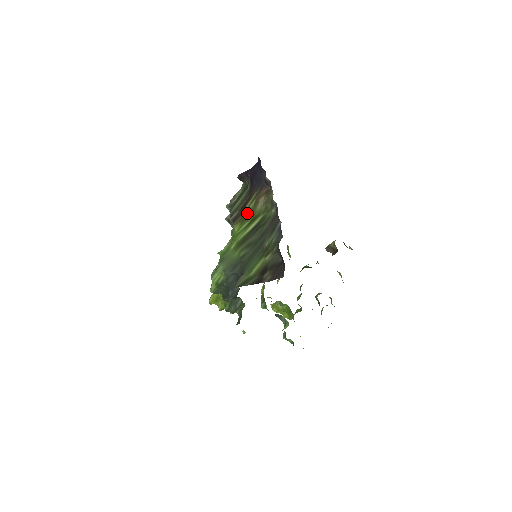
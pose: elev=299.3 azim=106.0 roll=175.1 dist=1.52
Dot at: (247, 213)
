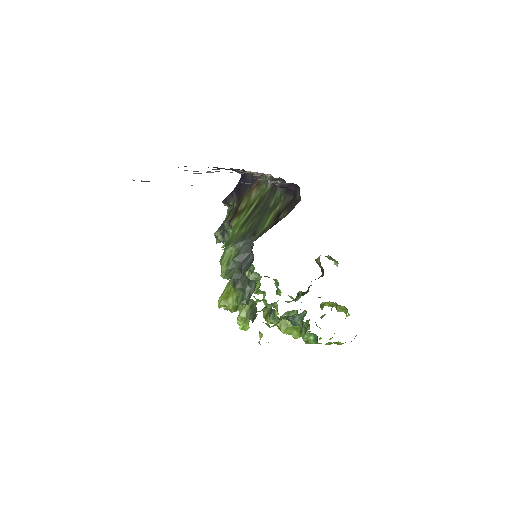
Dot at: (242, 209)
